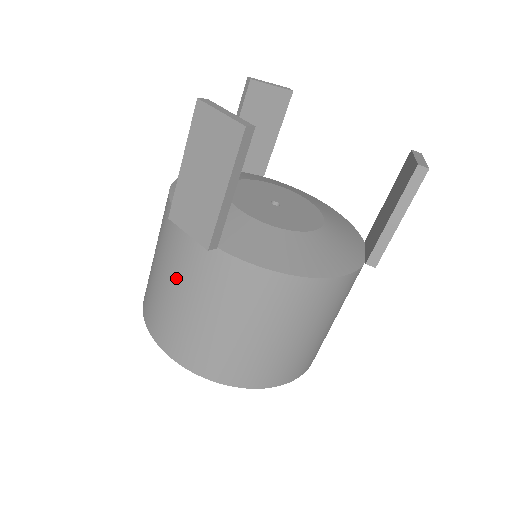
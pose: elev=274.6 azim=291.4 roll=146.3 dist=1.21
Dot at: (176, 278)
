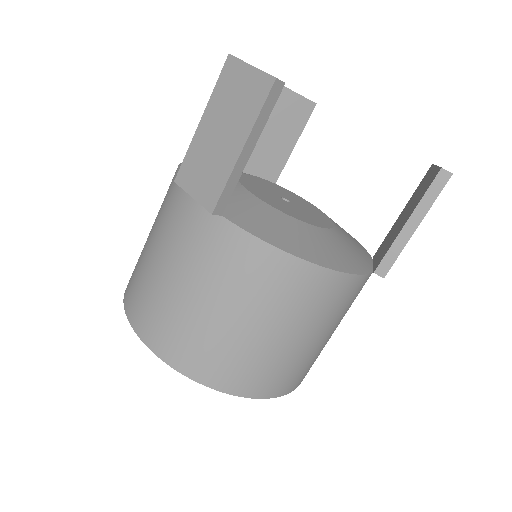
Dot at: (169, 251)
